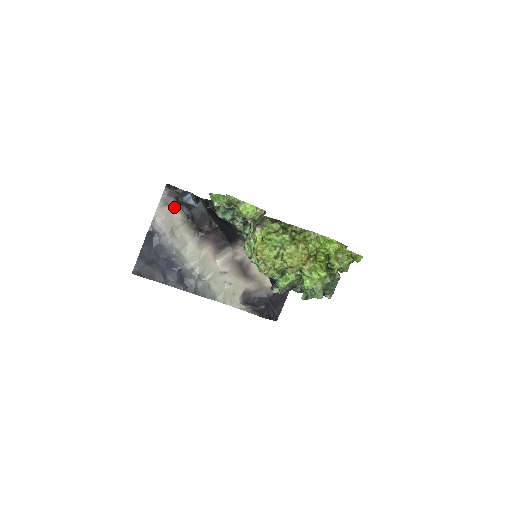
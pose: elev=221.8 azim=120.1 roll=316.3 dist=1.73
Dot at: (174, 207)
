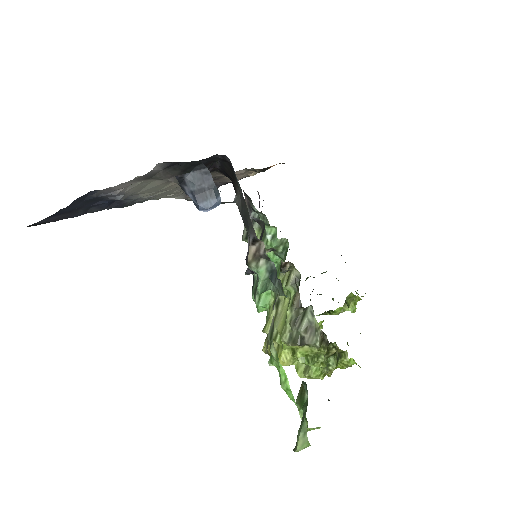
Dot at: occluded
